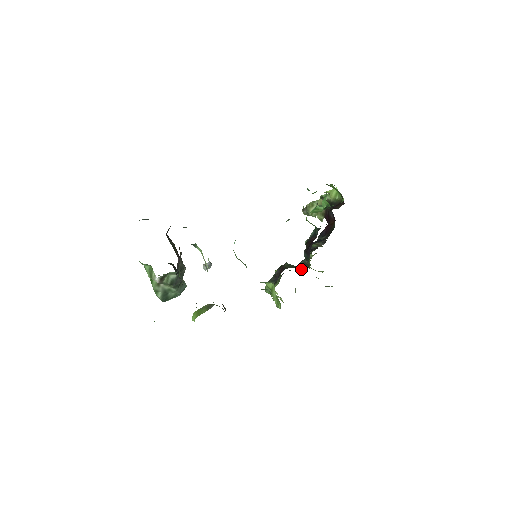
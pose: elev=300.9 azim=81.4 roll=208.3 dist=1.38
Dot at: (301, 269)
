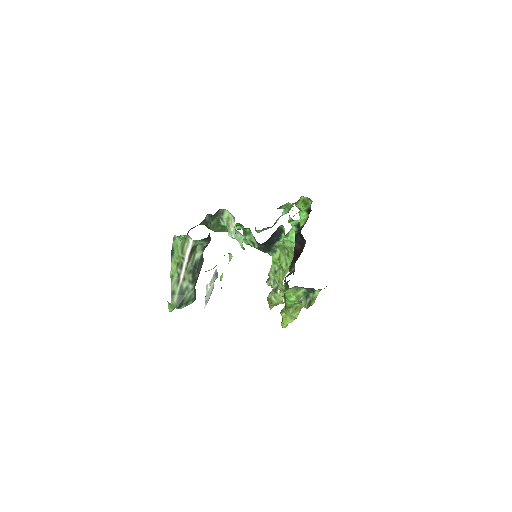
Dot at: occluded
